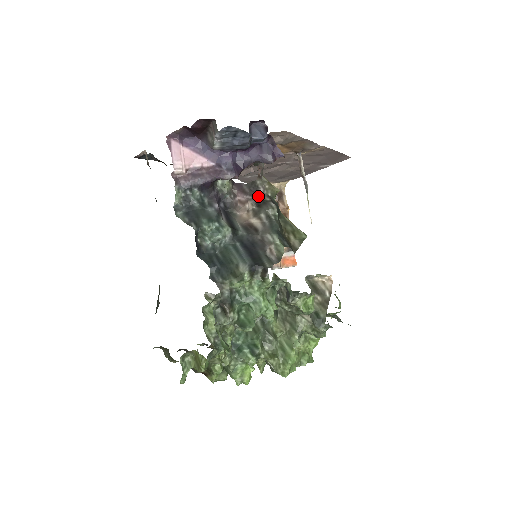
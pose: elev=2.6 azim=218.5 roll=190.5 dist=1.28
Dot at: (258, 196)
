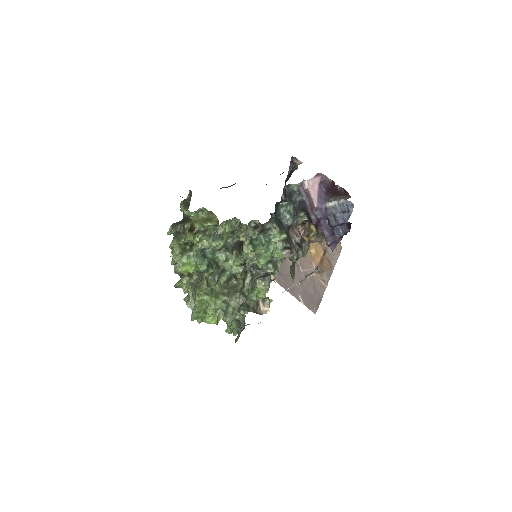
Dot at: (301, 243)
